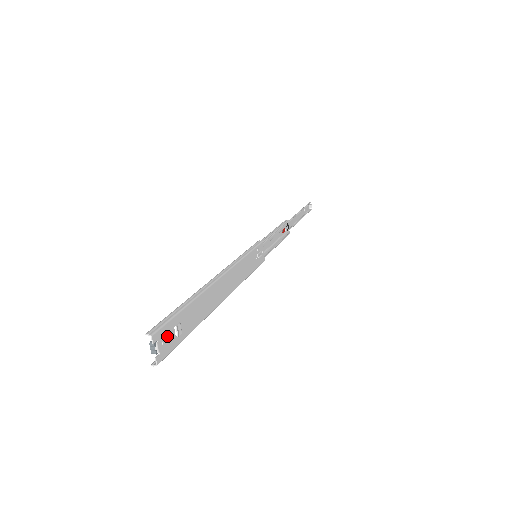
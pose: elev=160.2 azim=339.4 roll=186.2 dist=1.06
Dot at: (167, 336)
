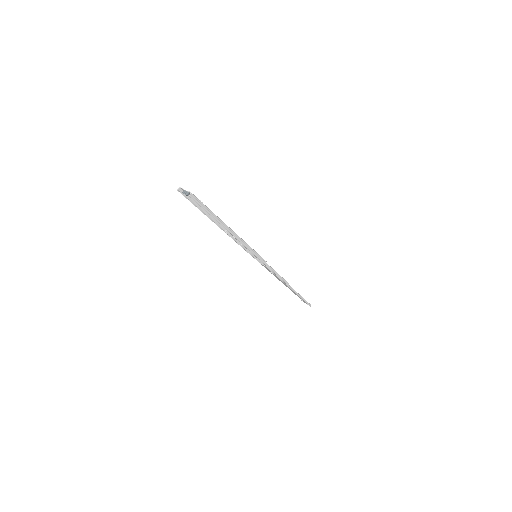
Dot at: occluded
